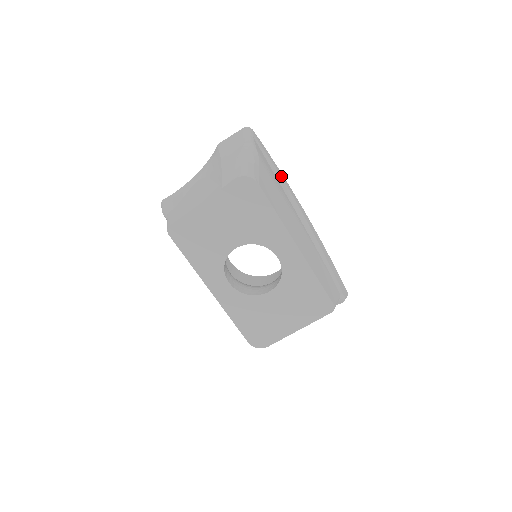
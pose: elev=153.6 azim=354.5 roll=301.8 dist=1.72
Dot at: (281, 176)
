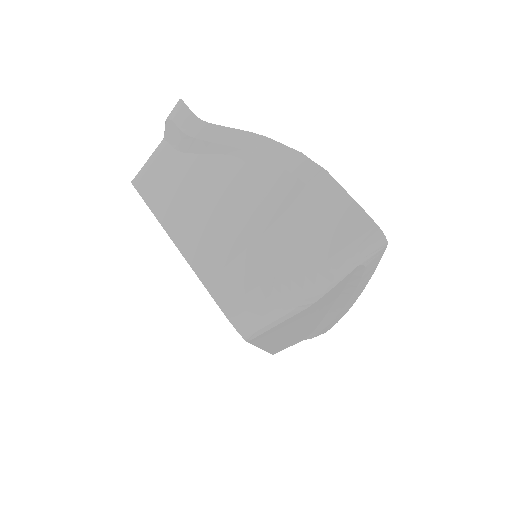
Dot at: (355, 292)
